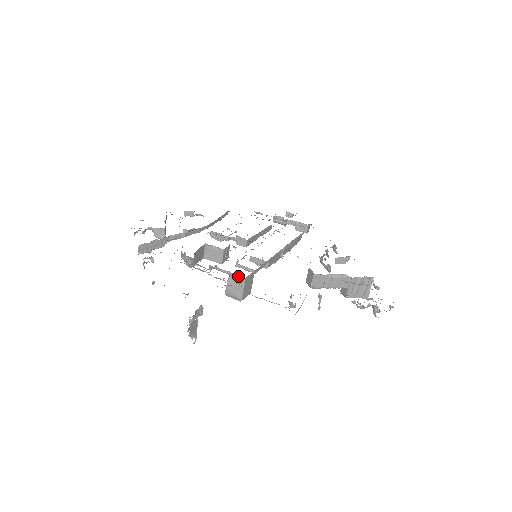
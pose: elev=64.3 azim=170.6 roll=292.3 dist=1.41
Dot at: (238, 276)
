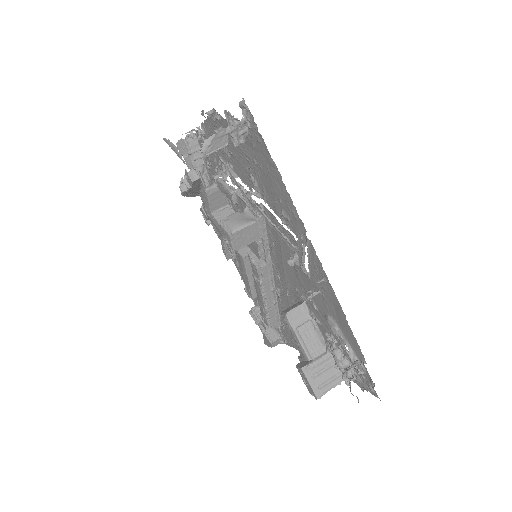
Dot at: occluded
